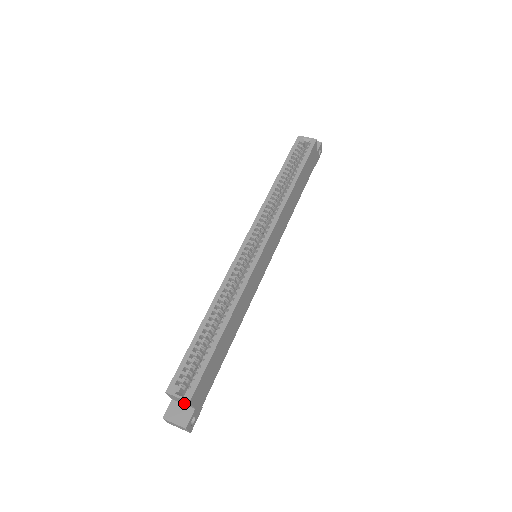
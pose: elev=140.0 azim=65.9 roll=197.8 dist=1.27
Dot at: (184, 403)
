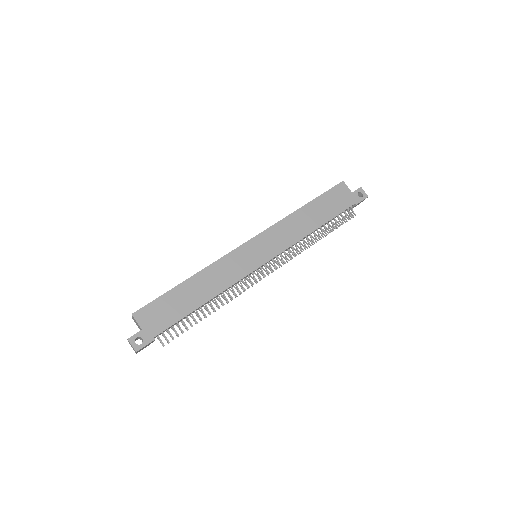
Dot at: (139, 327)
